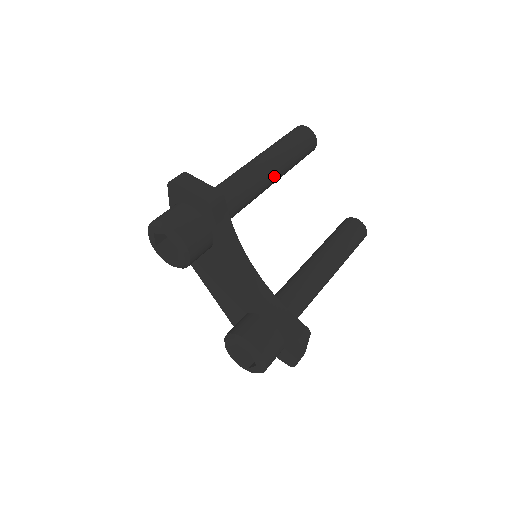
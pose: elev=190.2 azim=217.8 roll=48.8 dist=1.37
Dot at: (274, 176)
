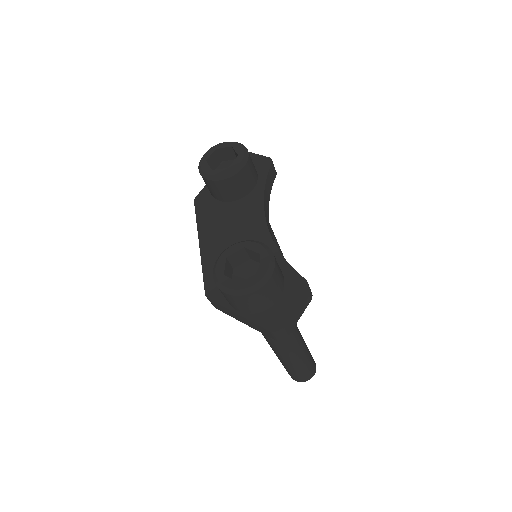
Dot at: occluded
